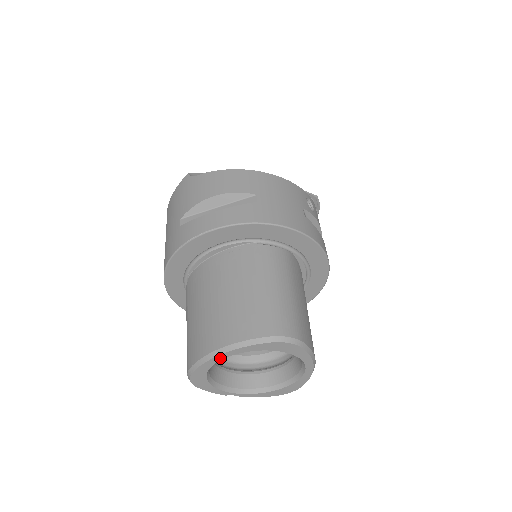
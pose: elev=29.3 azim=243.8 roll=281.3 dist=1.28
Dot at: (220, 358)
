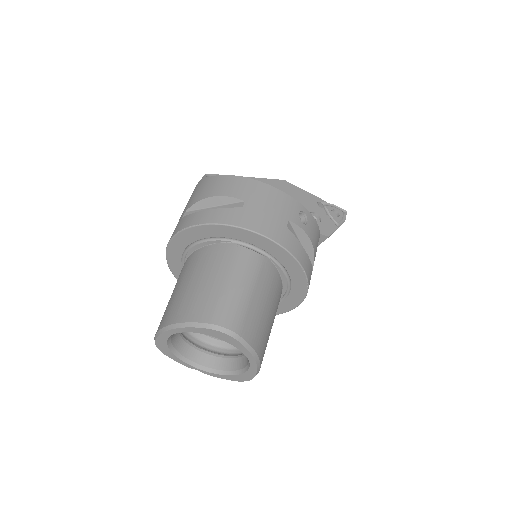
Dot at: (172, 332)
